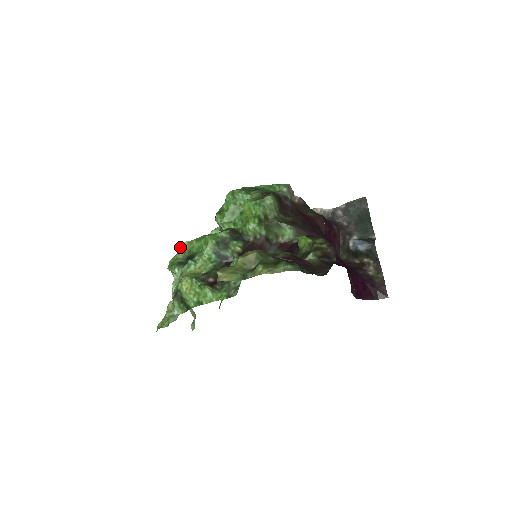
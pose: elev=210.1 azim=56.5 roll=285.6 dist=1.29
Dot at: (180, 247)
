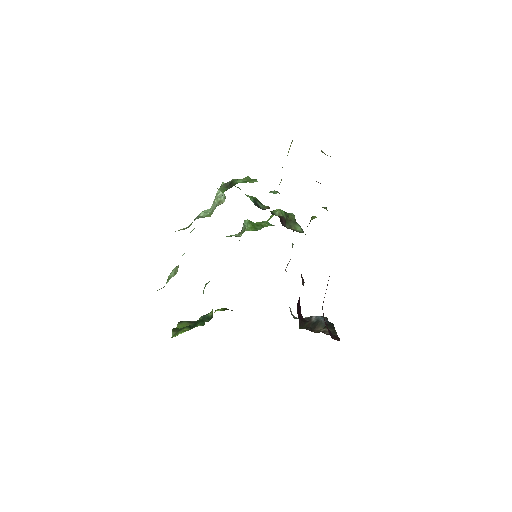
Dot at: occluded
